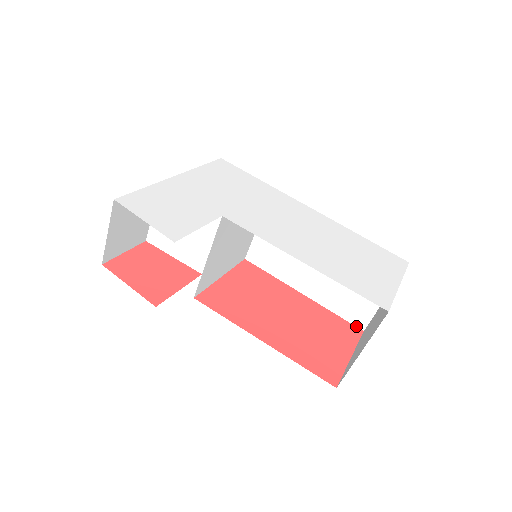
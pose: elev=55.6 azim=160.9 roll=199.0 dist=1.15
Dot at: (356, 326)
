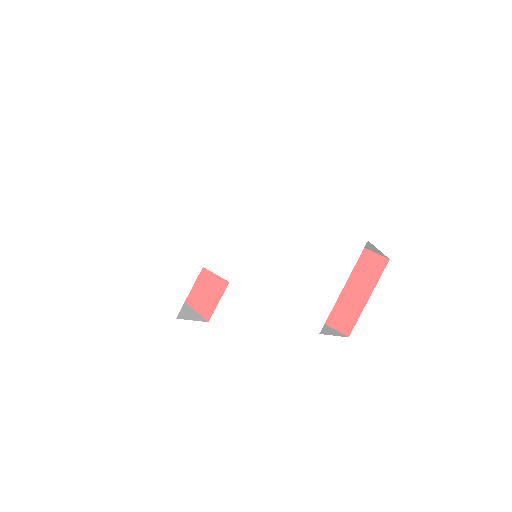
Dot at: (382, 256)
